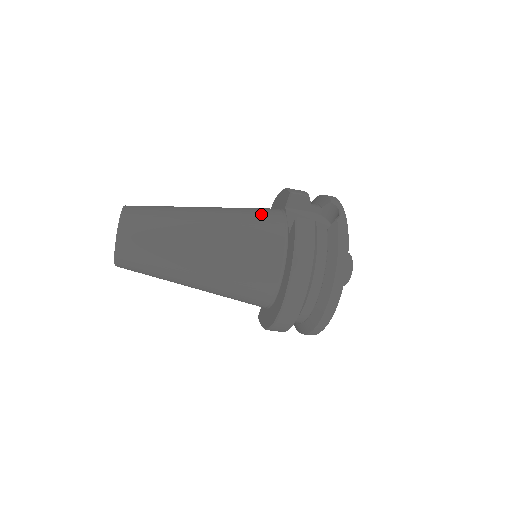
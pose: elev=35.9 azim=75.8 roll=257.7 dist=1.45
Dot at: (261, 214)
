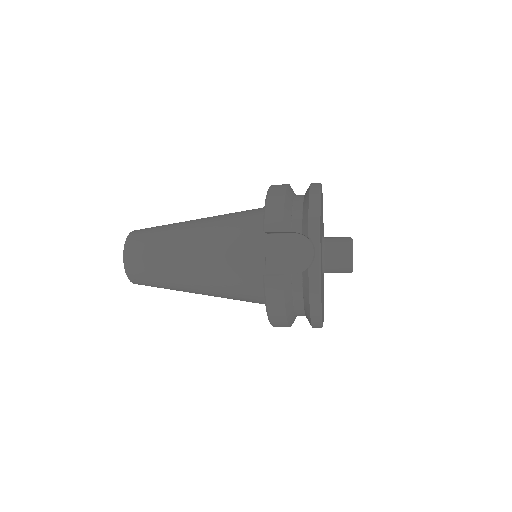
Dot at: (240, 247)
